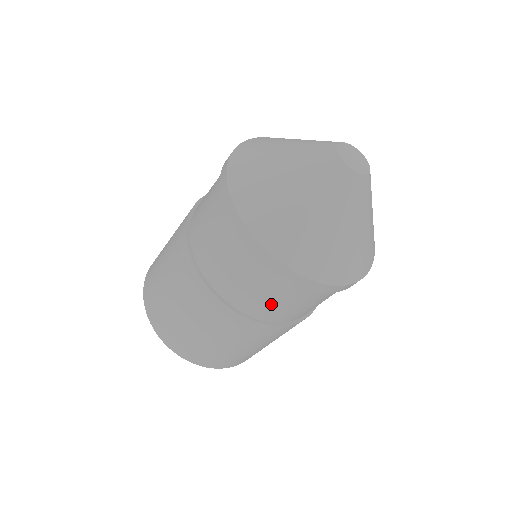
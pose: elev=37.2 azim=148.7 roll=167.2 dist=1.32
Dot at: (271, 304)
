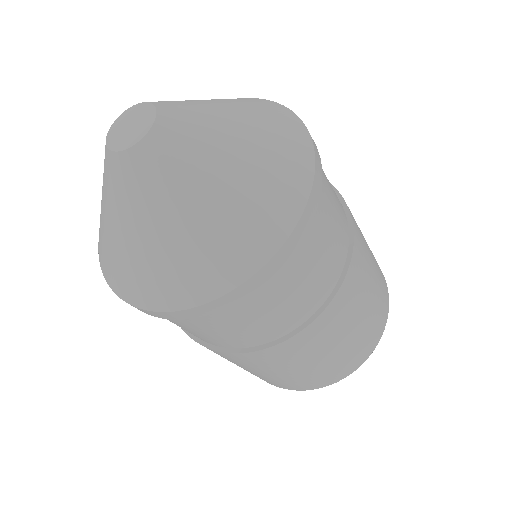
Dot at: (181, 327)
